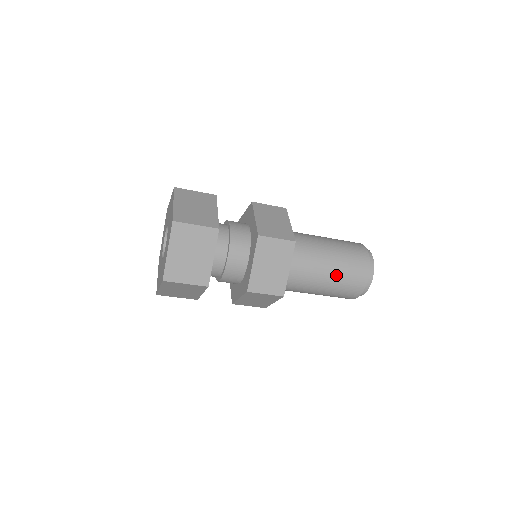
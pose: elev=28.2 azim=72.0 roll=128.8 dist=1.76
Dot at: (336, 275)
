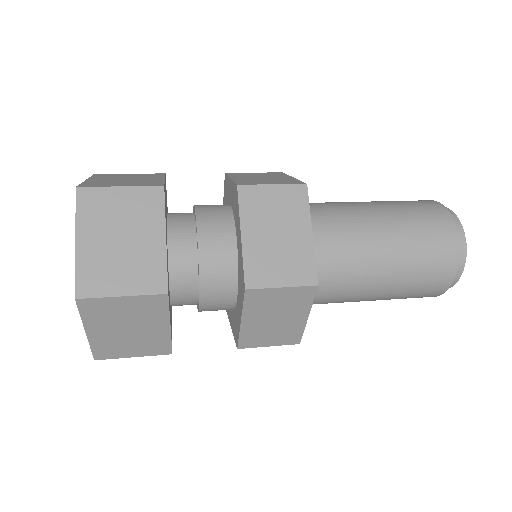
Dot at: (393, 291)
